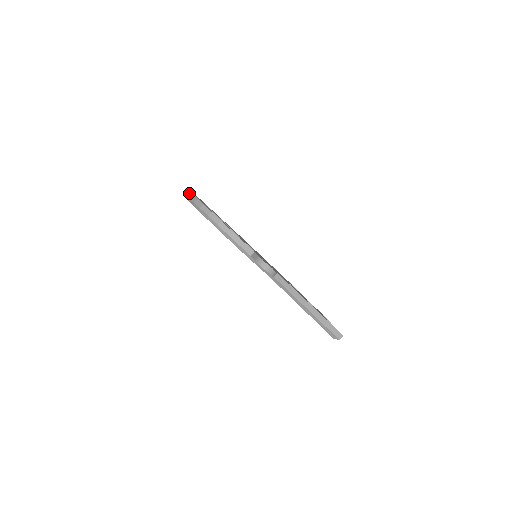
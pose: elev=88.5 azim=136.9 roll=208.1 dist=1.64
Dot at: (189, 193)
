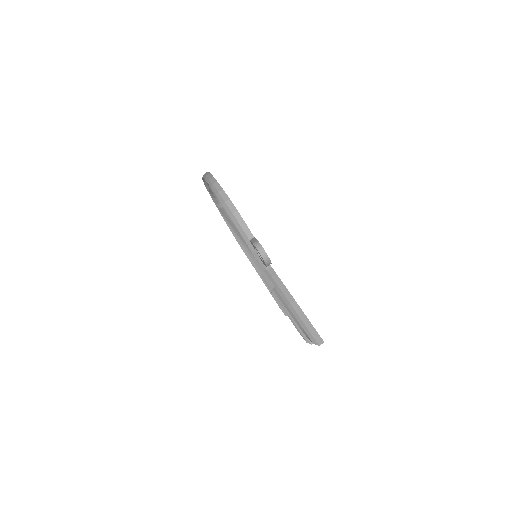
Dot at: (207, 173)
